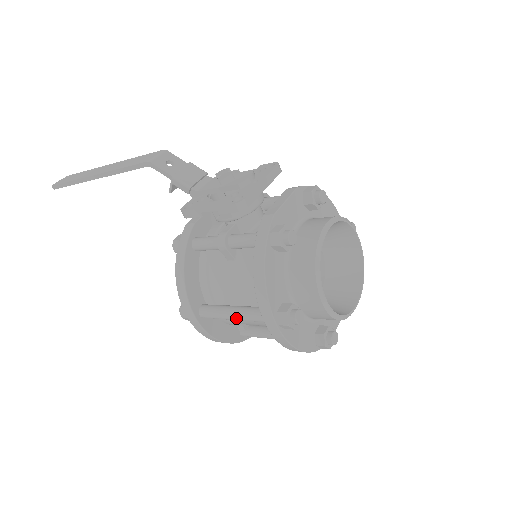
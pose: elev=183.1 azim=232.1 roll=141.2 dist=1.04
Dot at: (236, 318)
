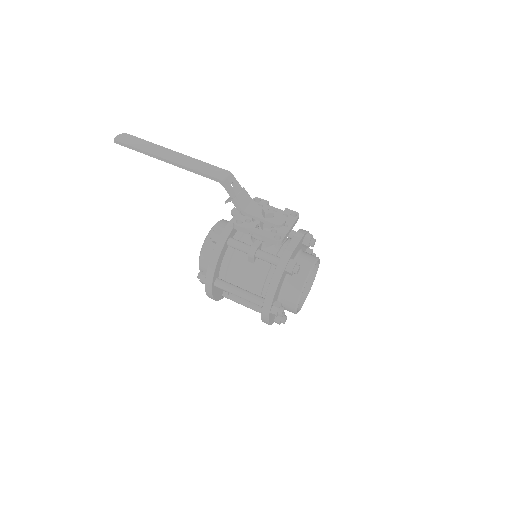
Dot at: (241, 297)
